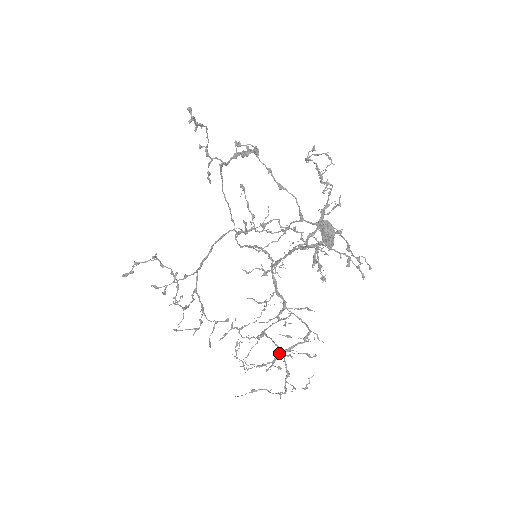
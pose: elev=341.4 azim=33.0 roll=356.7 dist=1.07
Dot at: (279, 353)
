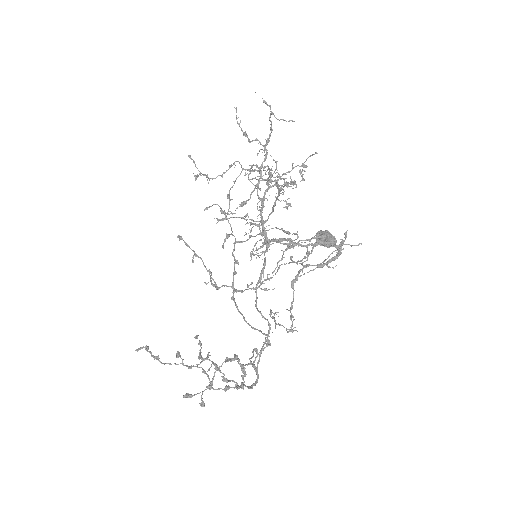
Dot at: (310, 265)
